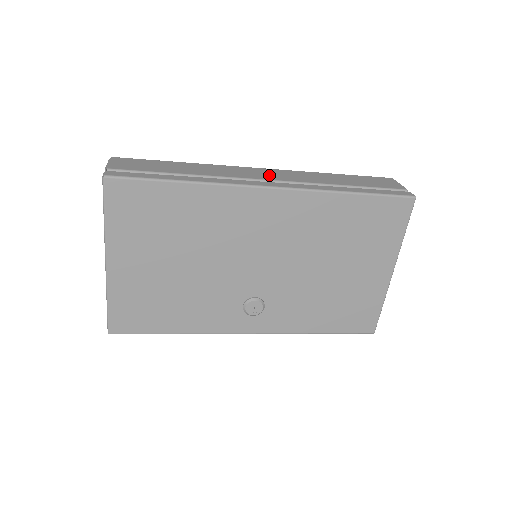
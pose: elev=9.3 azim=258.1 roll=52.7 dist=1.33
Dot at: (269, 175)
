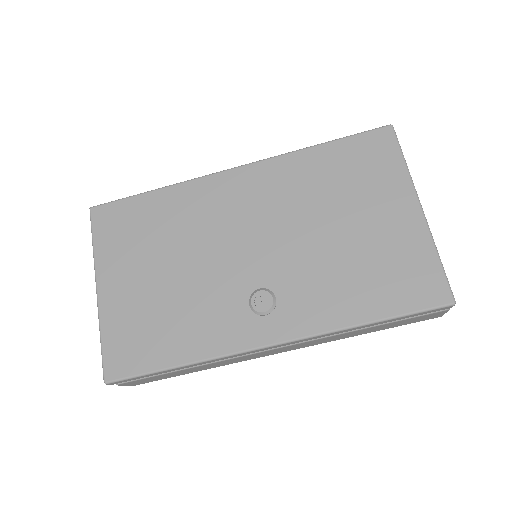
Dot at: occluded
